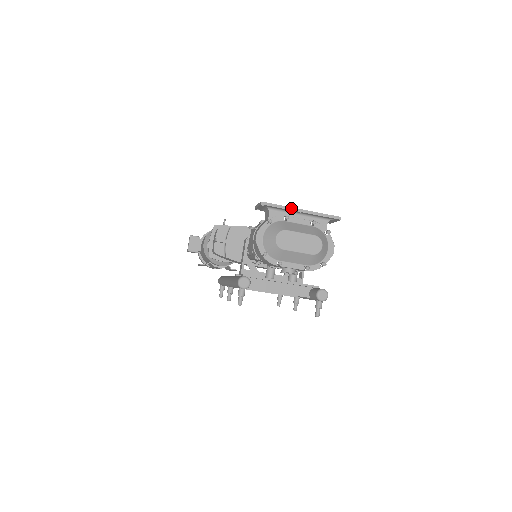
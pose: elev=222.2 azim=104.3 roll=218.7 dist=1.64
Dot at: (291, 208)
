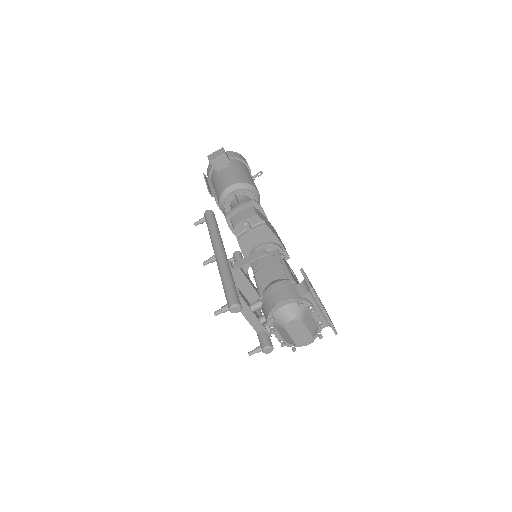
Dot at: (322, 307)
